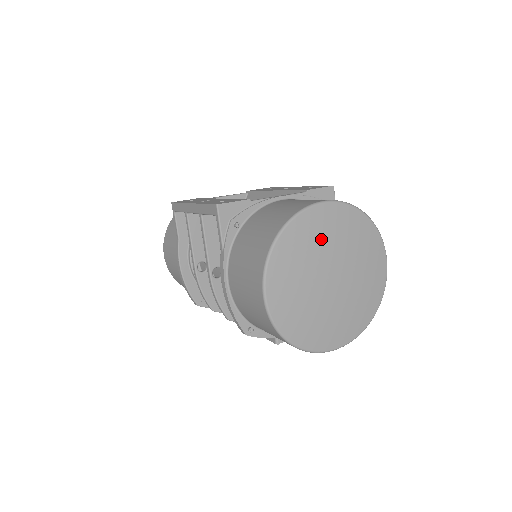
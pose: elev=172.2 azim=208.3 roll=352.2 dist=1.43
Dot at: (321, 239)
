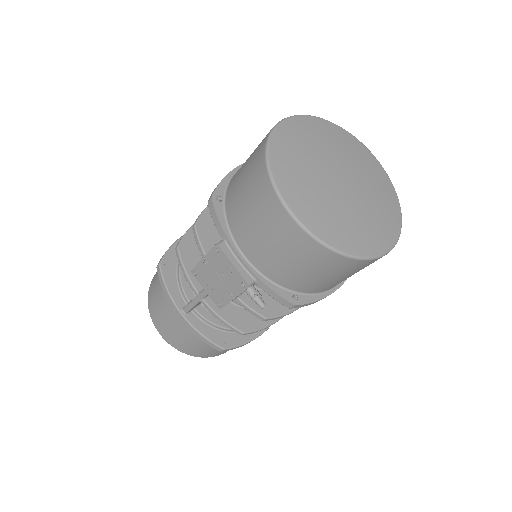
Dot at: (357, 158)
